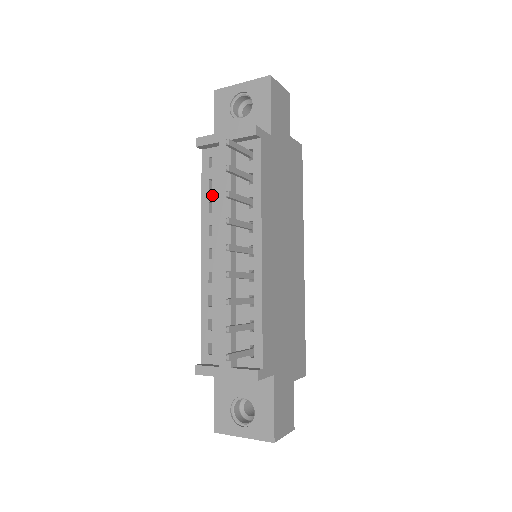
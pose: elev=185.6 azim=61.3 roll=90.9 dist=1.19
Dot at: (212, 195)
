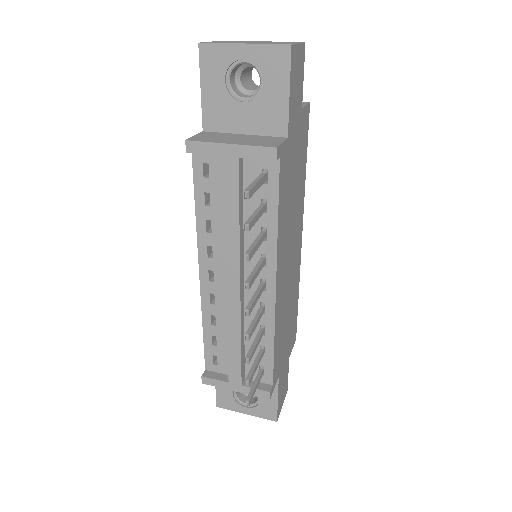
Dot at: (210, 213)
